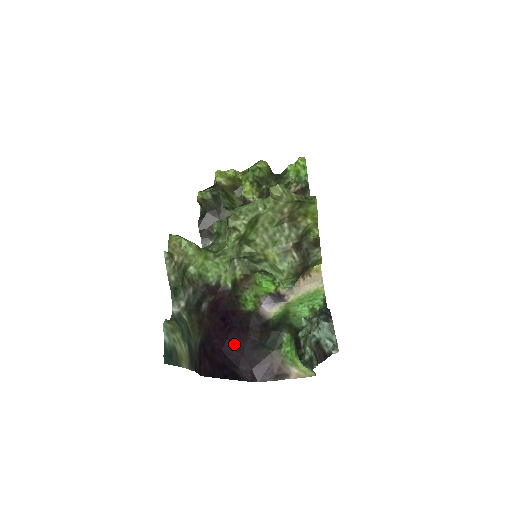
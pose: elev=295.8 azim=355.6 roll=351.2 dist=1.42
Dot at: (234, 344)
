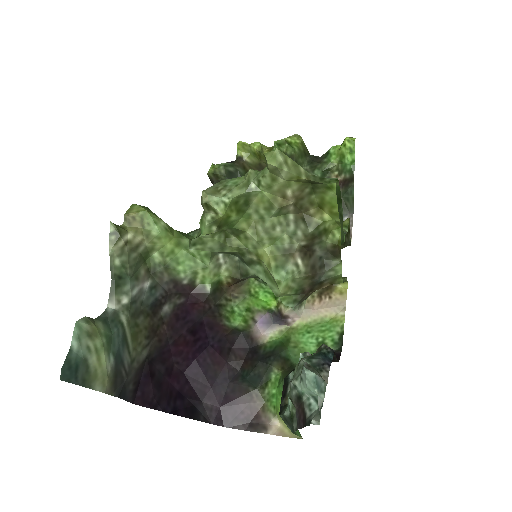
Dot at: (203, 368)
